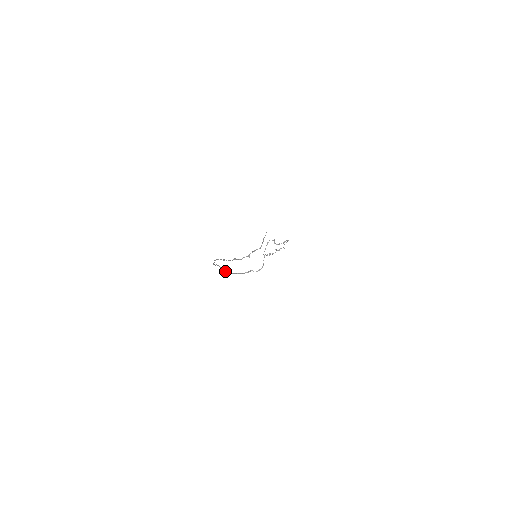
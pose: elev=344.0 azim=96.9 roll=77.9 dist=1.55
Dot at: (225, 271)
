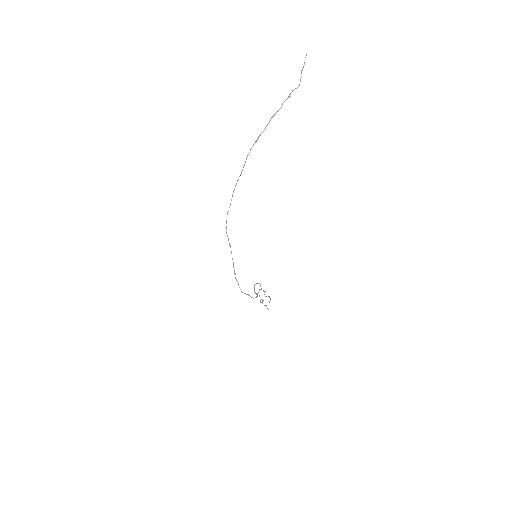
Dot at: occluded
